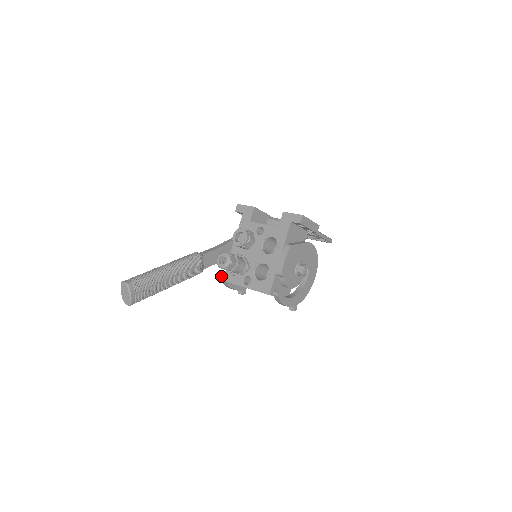
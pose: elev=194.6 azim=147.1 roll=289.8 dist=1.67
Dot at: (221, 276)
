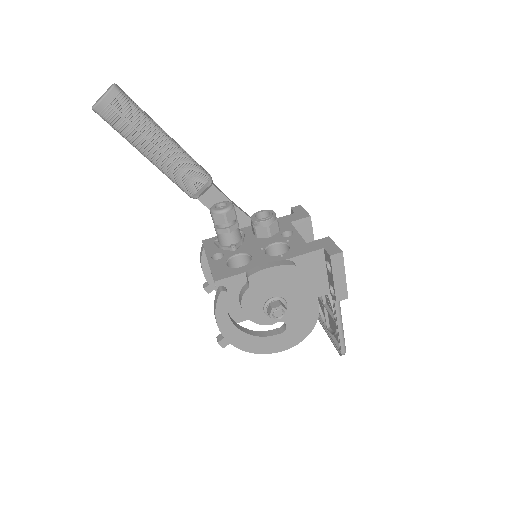
Dot at: occluded
